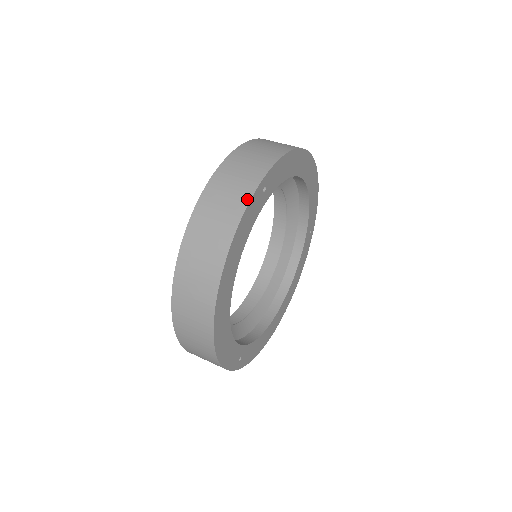
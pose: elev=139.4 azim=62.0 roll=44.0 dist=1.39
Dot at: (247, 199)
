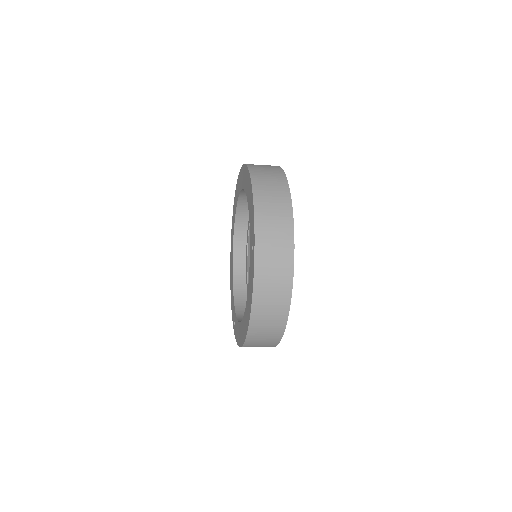
Dot at: occluded
